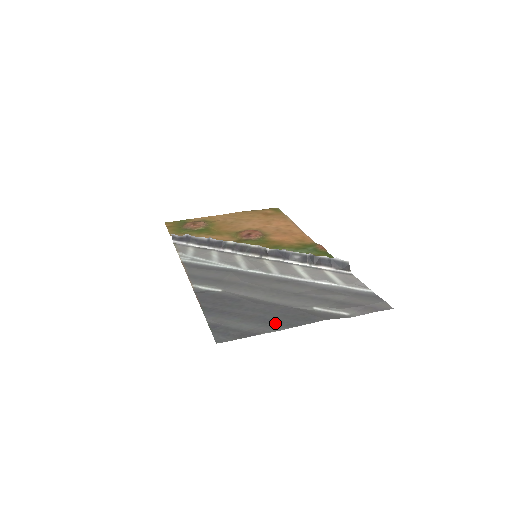
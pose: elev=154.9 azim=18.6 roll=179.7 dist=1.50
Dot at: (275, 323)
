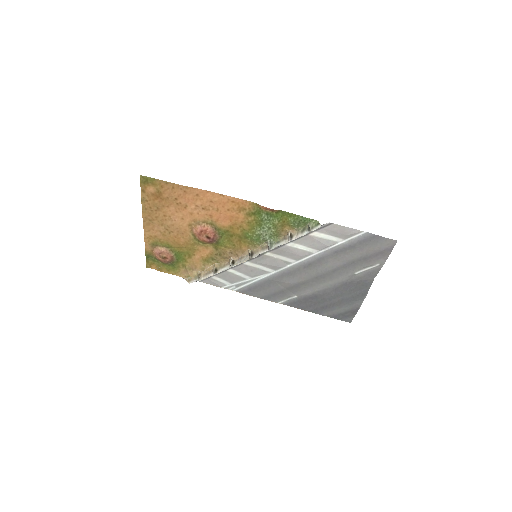
Dot at: (356, 298)
